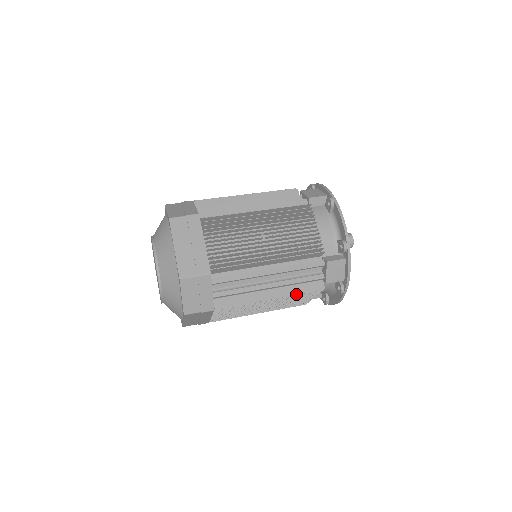
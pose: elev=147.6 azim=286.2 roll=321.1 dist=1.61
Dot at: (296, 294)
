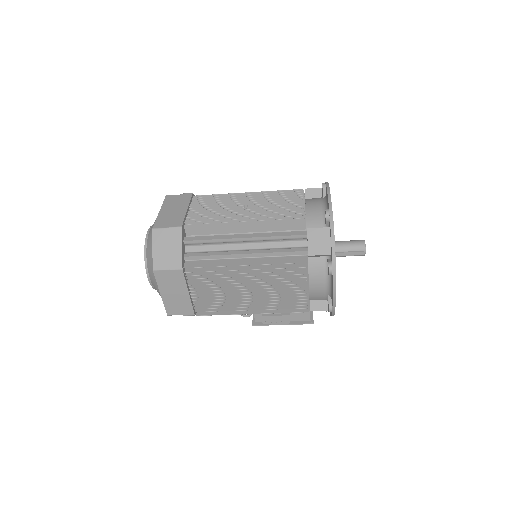
Dot at: (273, 263)
